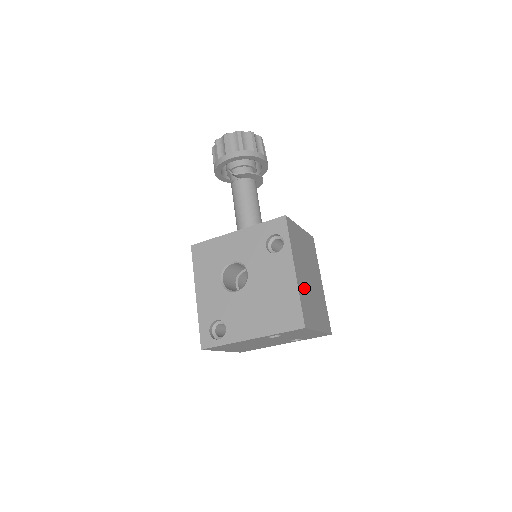
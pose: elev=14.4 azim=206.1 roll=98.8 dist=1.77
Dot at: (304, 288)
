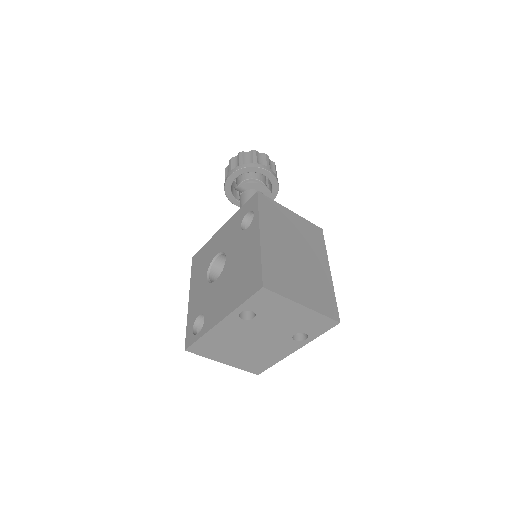
Dot at: (277, 256)
